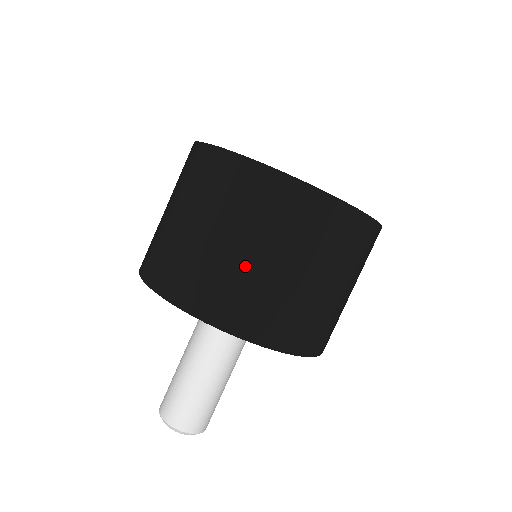
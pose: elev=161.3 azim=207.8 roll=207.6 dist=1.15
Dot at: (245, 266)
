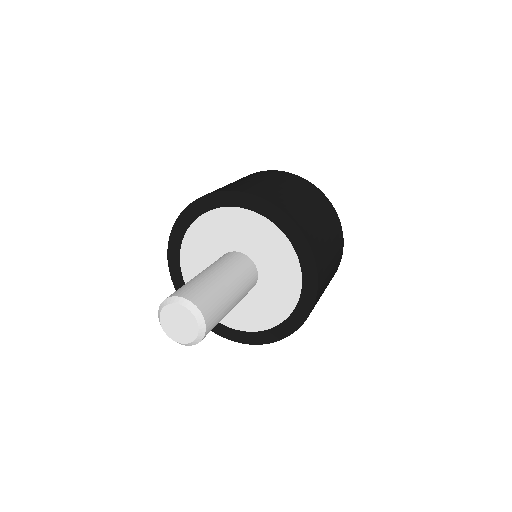
Dot at: (284, 190)
